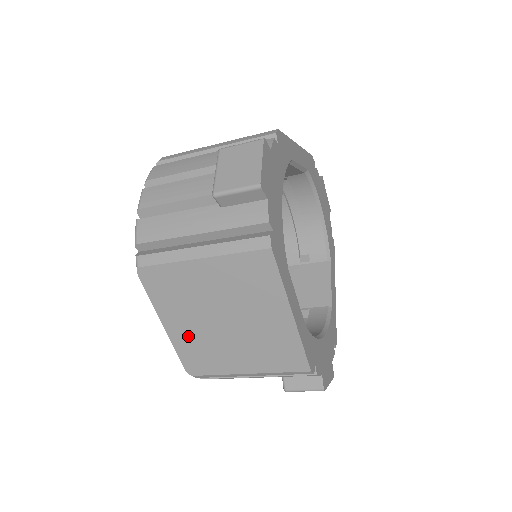
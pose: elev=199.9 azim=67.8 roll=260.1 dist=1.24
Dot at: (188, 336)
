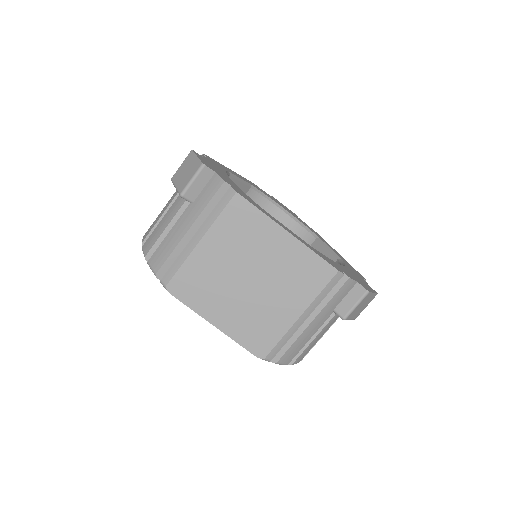
Dot at: (236, 319)
